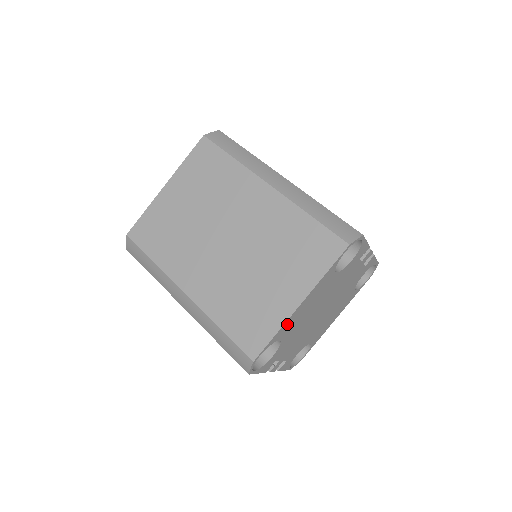
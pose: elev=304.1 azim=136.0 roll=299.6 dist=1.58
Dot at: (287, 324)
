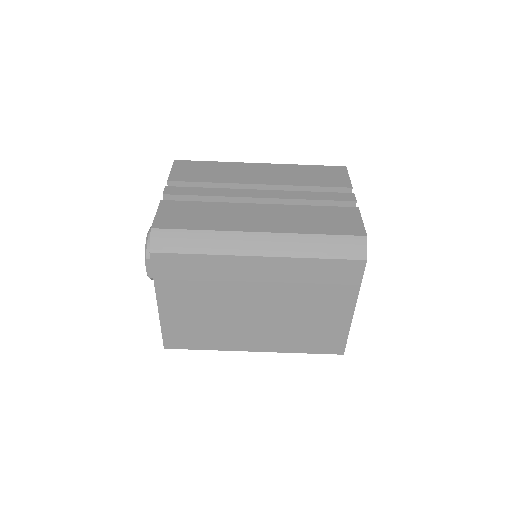
Dot at: occluded
